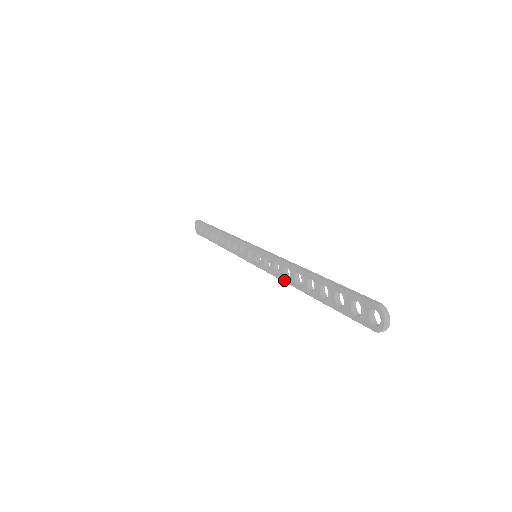
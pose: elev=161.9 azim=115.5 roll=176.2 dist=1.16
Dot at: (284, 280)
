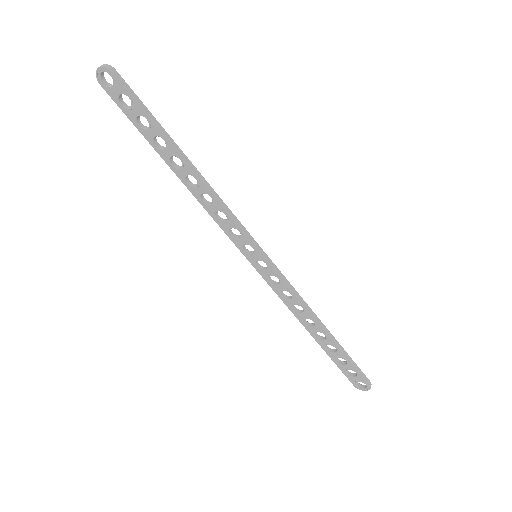
Dot at: (289, 308)
